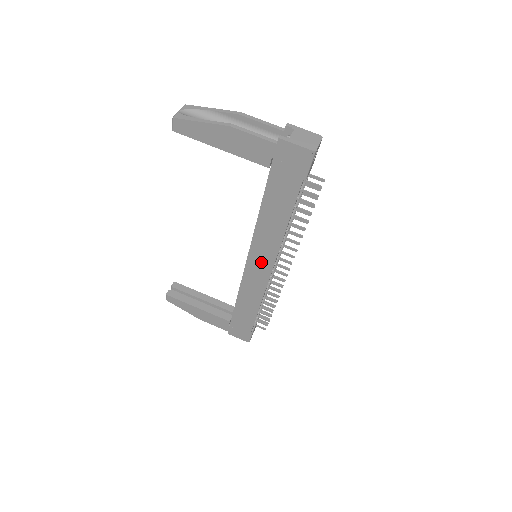
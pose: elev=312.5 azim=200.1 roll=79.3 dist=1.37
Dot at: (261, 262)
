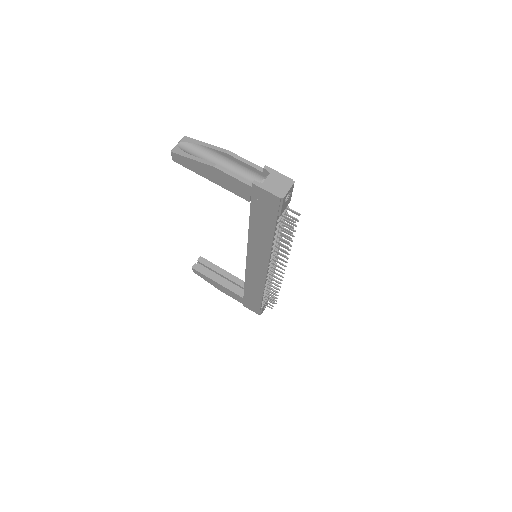
Dot at: (257, 264)
